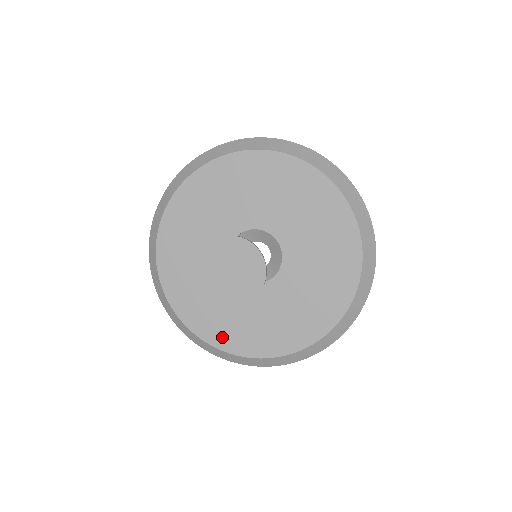
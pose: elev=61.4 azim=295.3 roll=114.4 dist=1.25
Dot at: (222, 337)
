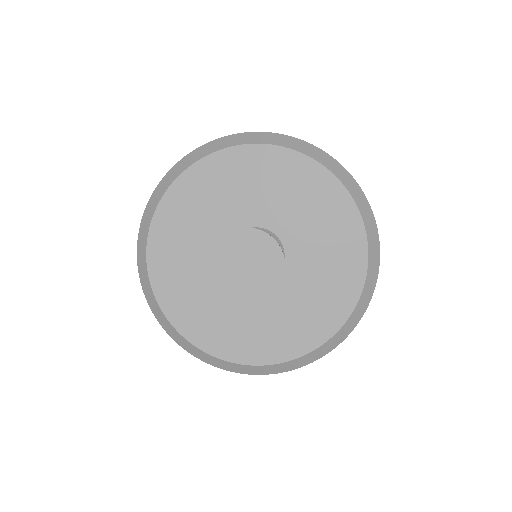
Dot at: (194, 328)
